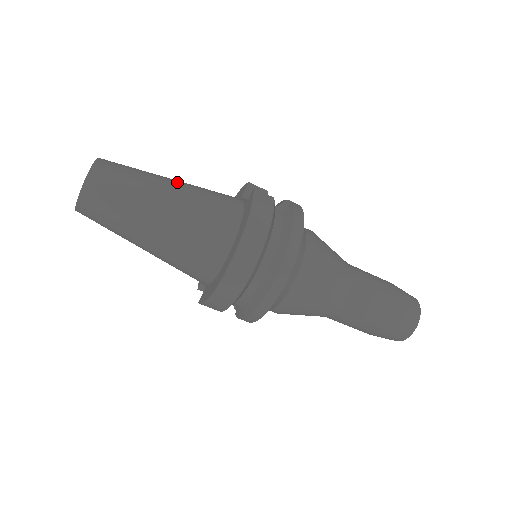
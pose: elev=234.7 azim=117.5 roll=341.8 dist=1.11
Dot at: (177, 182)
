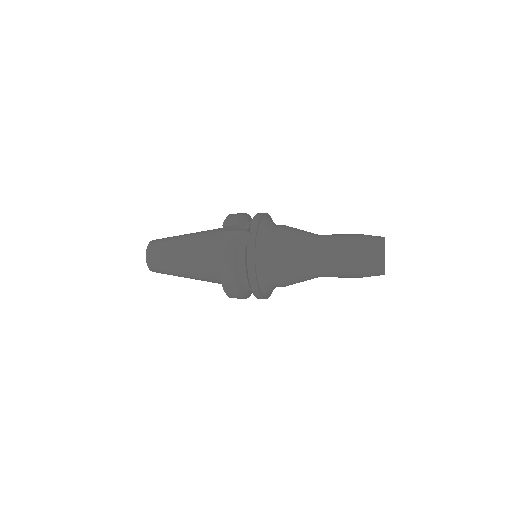
Dot at: (185, 248)
